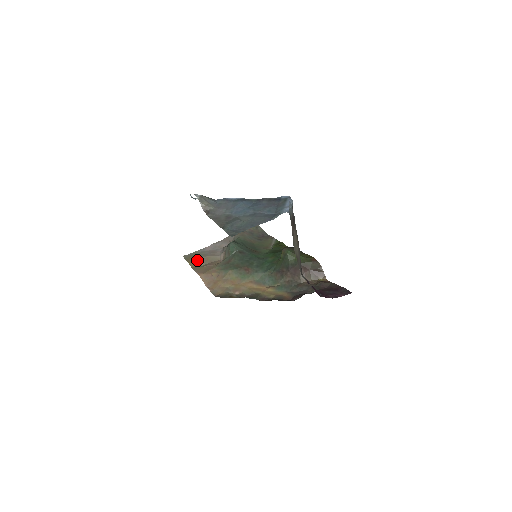
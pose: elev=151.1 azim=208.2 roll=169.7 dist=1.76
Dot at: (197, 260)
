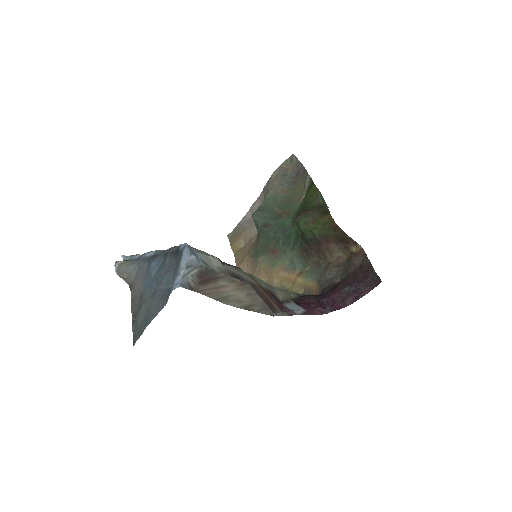
Dot at: (237, 241)
